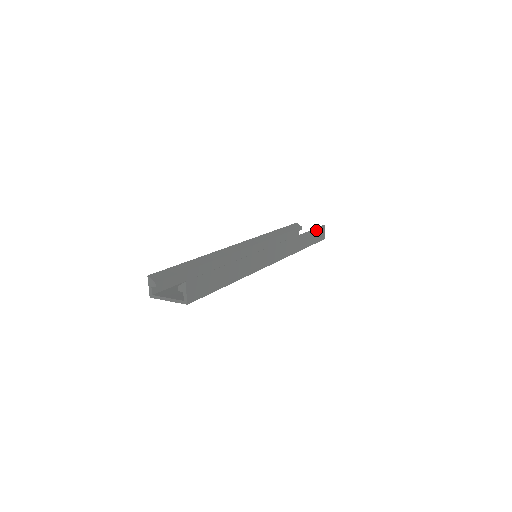
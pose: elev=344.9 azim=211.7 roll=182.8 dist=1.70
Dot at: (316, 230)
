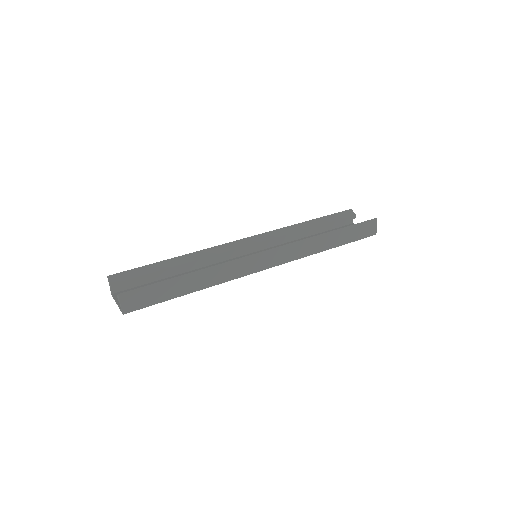
Dot at: (357, 226)
